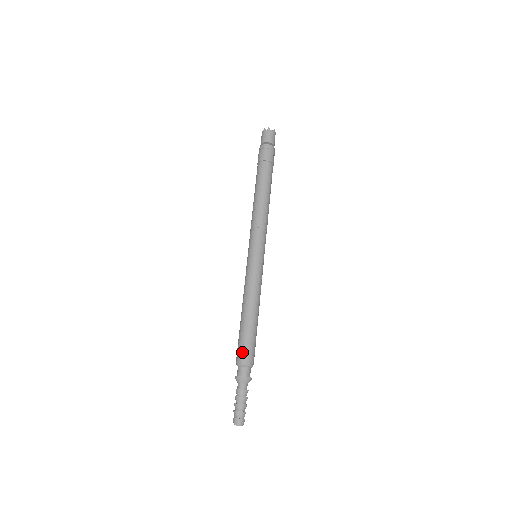
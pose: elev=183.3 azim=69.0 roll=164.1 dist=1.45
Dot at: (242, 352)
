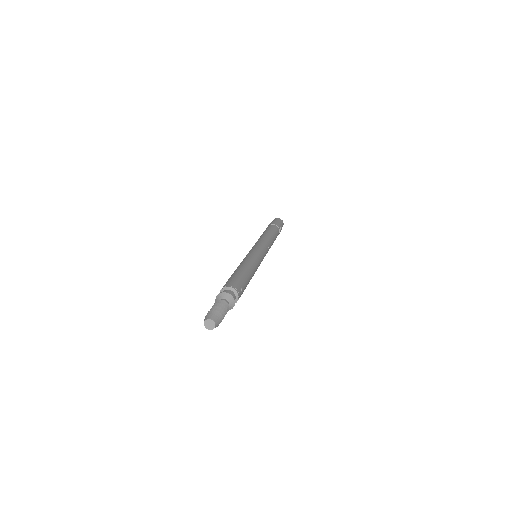
Dot at: (230, 281)
